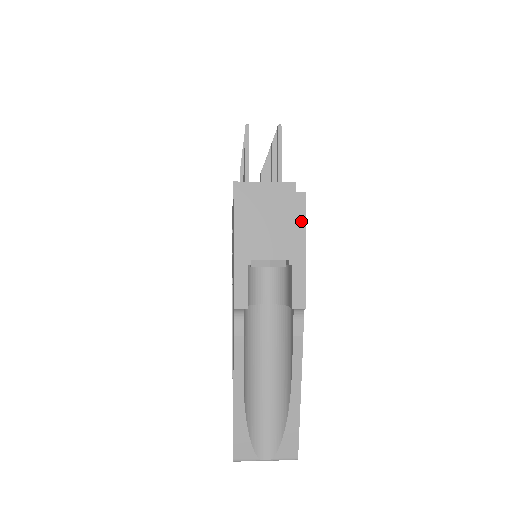
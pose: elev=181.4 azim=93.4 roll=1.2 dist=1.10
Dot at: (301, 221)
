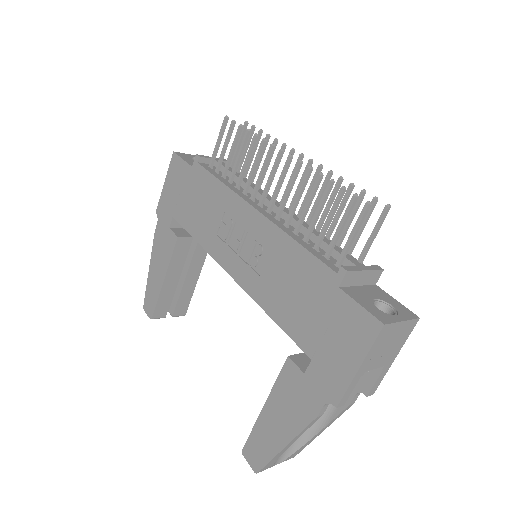
Dot at: (405, 339)
